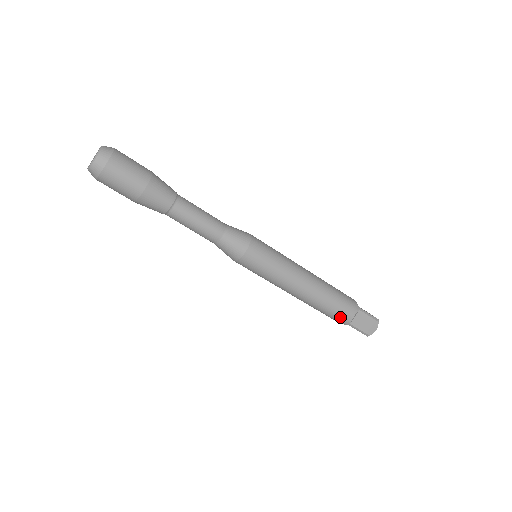
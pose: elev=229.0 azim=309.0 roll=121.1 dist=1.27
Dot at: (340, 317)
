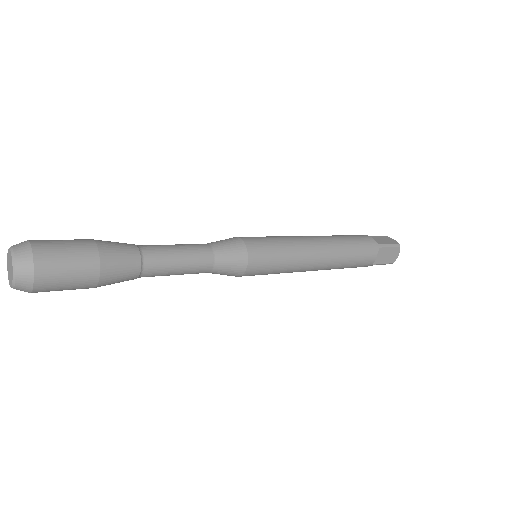
Dot at: occluded
